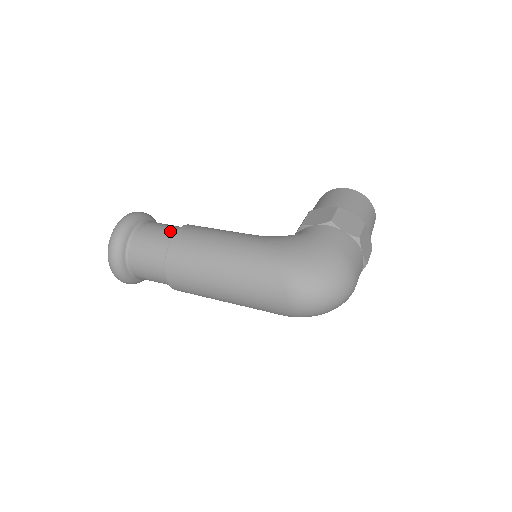
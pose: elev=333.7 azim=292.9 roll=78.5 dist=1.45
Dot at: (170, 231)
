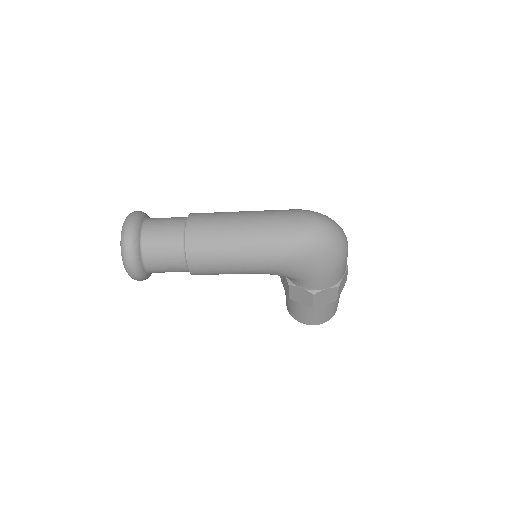
Dot at: occluded
